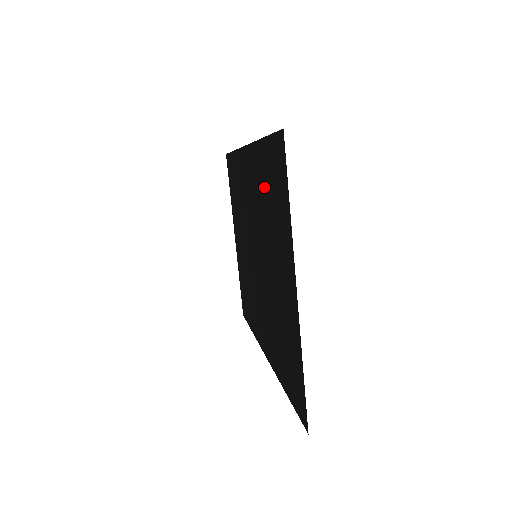
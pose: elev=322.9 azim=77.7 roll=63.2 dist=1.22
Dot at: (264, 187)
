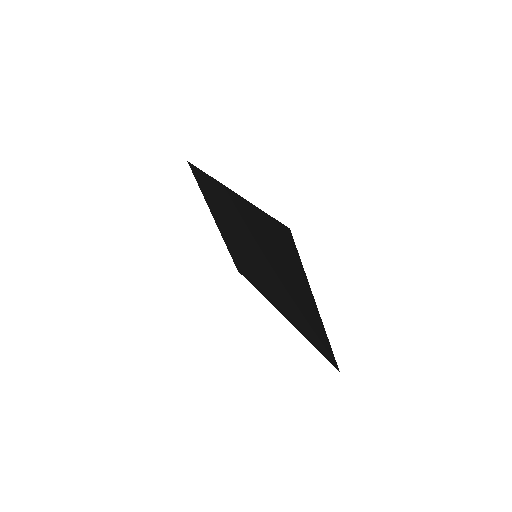
Dot at: (265, 233)
